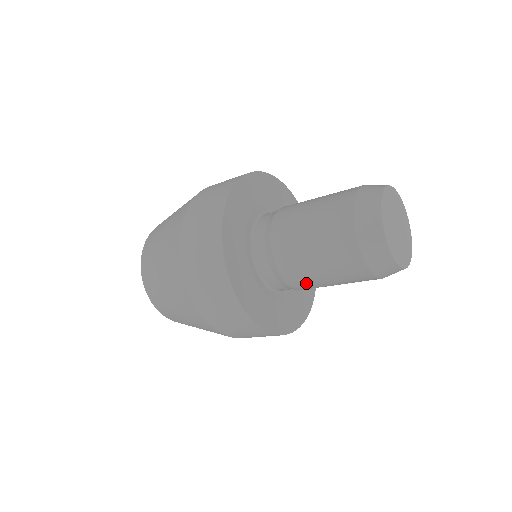
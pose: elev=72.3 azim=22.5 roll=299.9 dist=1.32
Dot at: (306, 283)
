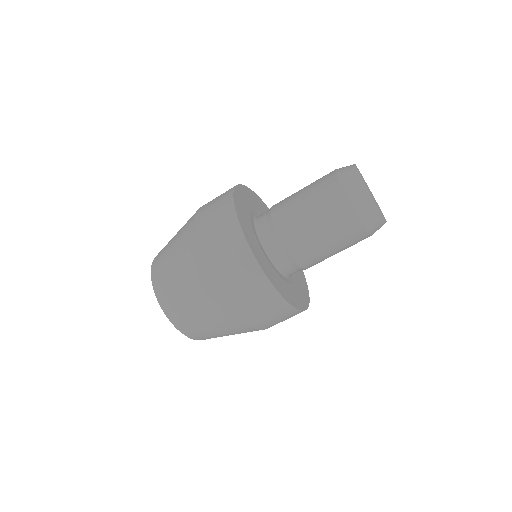
Dot at: (318, 261)
